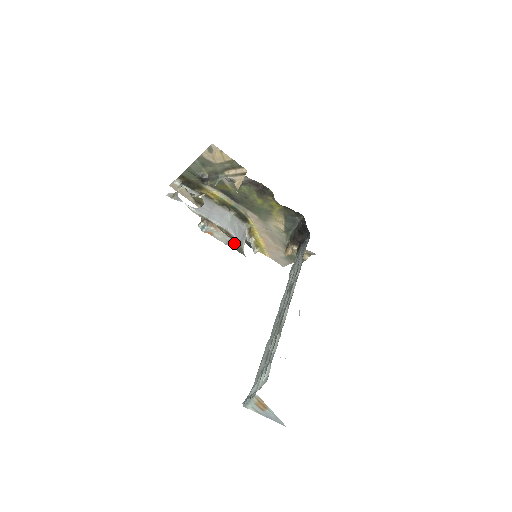
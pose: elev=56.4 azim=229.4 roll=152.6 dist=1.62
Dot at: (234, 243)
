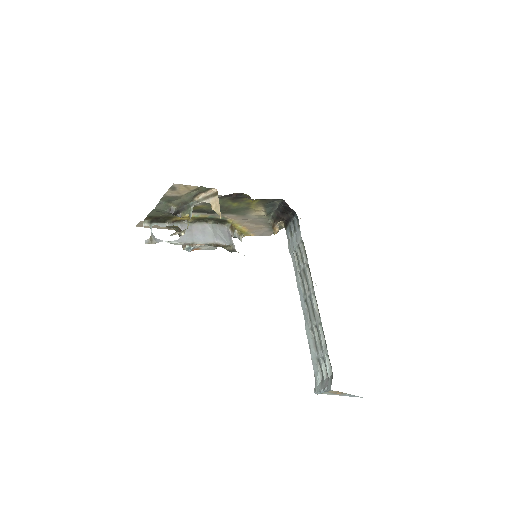
Dot at: occluded
